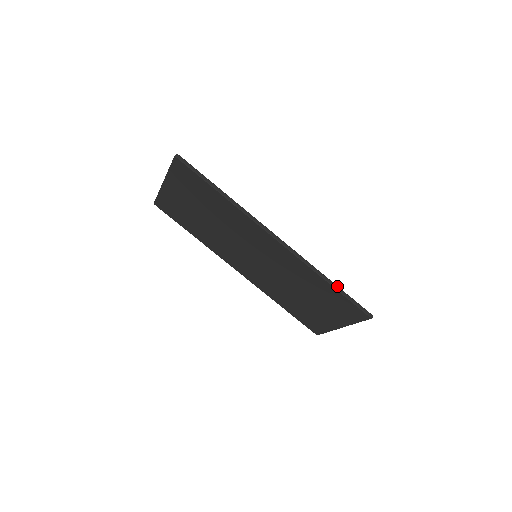
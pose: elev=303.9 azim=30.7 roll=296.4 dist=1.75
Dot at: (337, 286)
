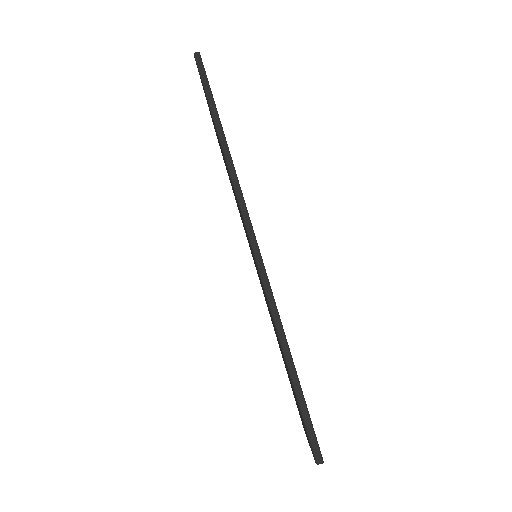
Dot at: (294, 366)
